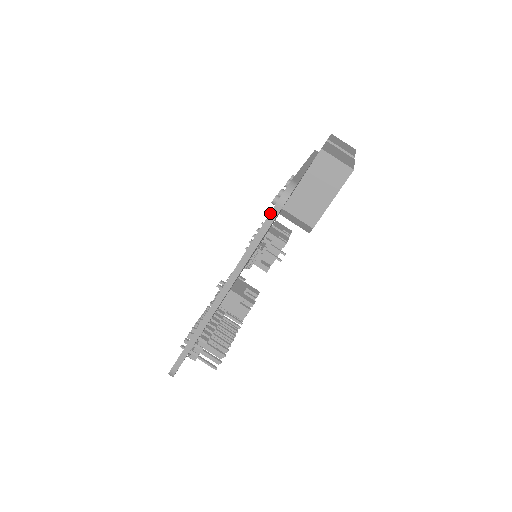
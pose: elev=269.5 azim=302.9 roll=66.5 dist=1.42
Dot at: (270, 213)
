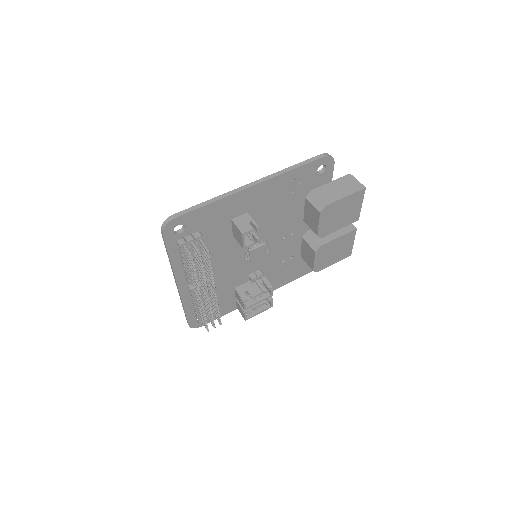
Dot at: (315, 157)
